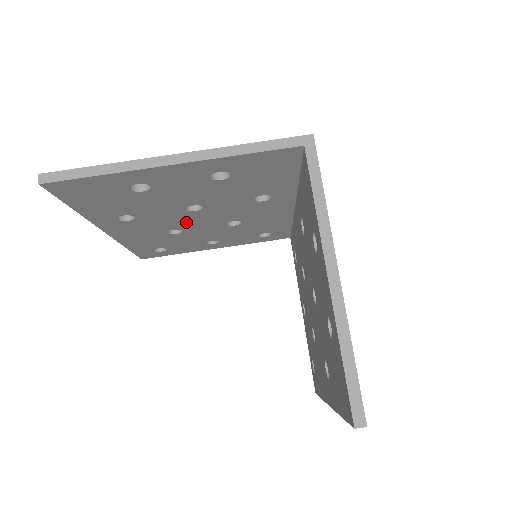
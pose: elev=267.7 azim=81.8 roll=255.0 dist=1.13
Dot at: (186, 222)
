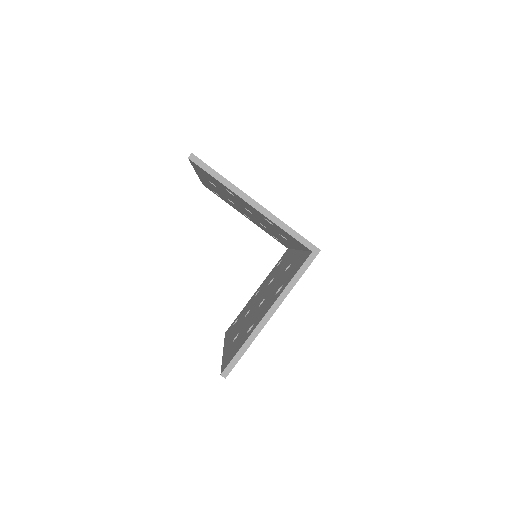
Dot at: occluded
